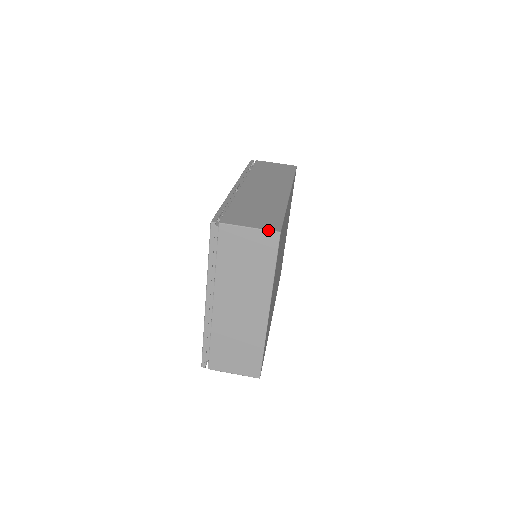
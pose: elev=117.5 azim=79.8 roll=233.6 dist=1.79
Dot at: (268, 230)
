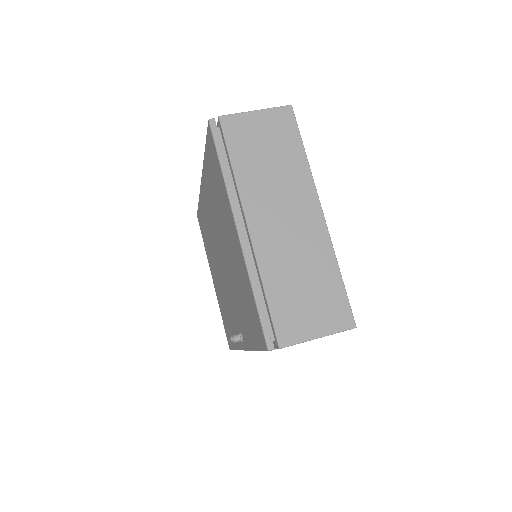
Dot at: (277, 107)
